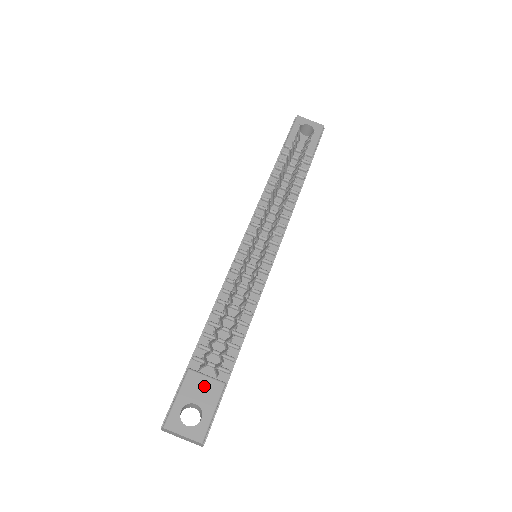
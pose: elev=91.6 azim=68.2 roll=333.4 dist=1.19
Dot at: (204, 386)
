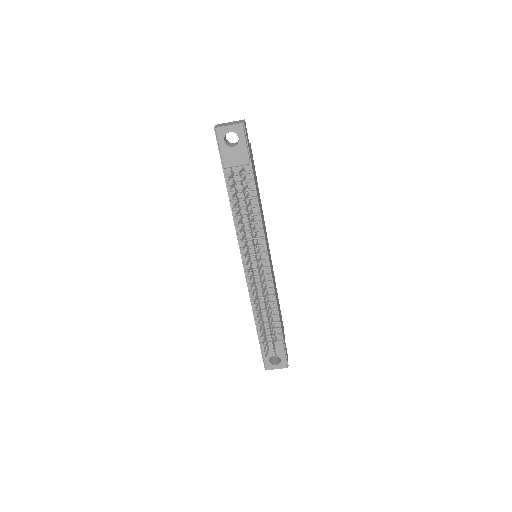
Dot at: occluded
